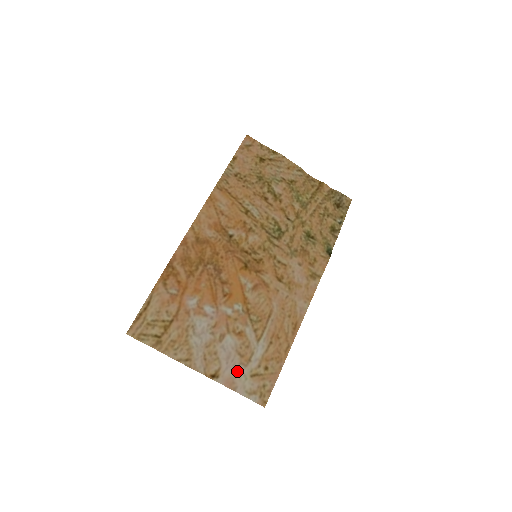
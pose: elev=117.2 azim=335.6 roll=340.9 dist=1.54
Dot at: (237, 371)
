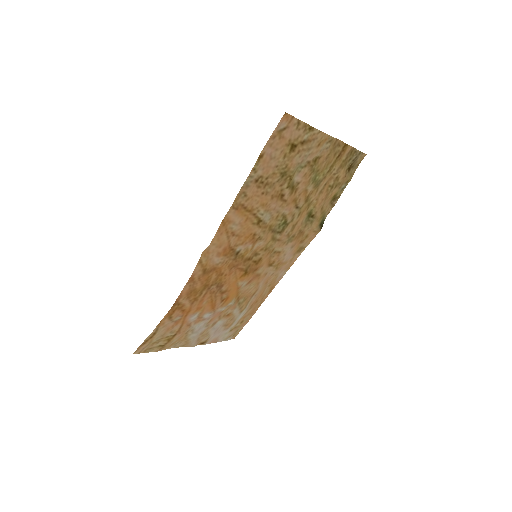
Dot at: (221, 334)
